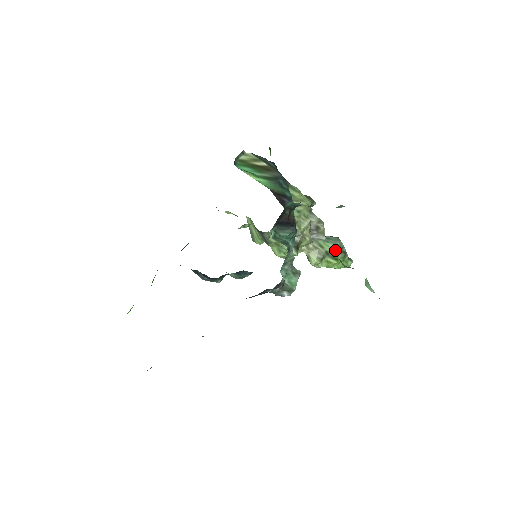
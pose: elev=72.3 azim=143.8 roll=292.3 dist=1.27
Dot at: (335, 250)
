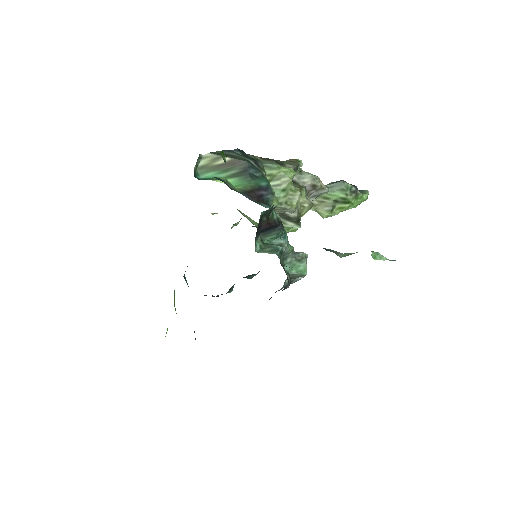
Dot at: (343, 196)
